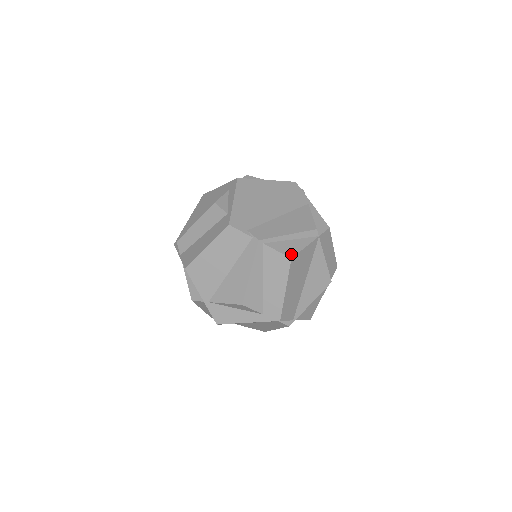
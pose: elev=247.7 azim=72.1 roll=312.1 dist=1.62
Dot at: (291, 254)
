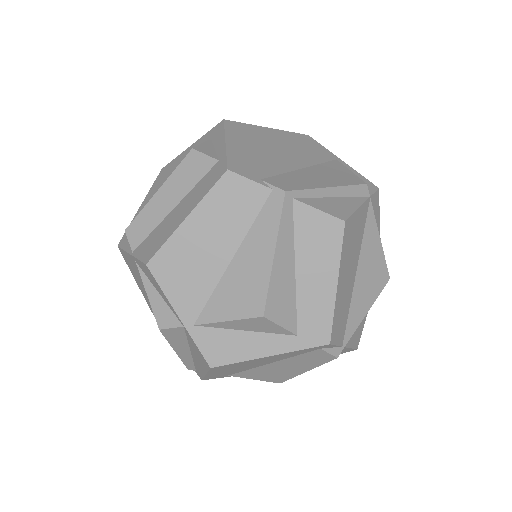
Dot at: (342, 215)
